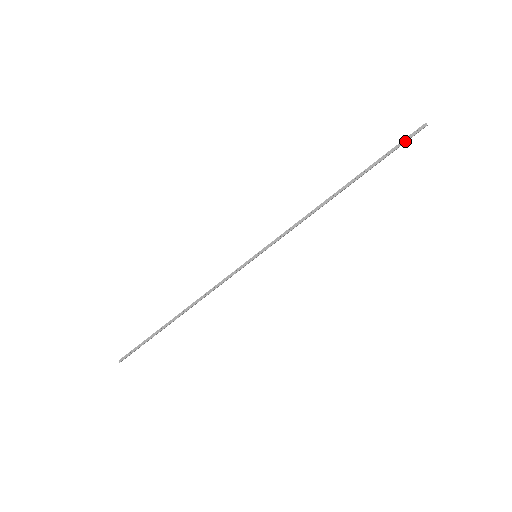
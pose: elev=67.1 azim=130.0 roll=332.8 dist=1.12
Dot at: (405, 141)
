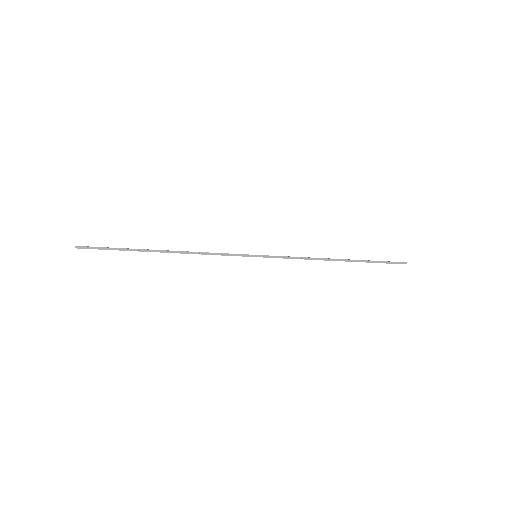
Dot at: occluded
